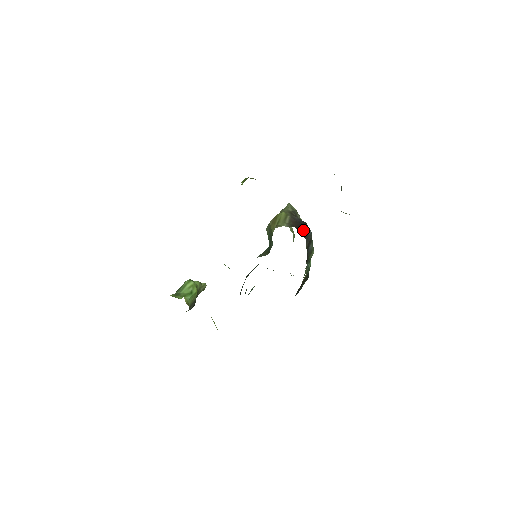
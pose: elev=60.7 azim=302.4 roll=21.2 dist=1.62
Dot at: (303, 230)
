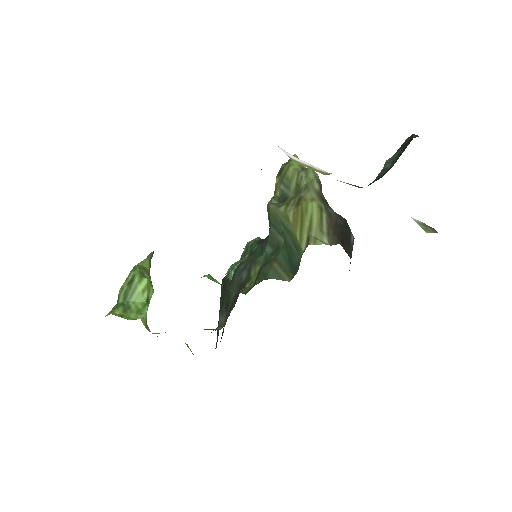
Dot at: (347, 241)
